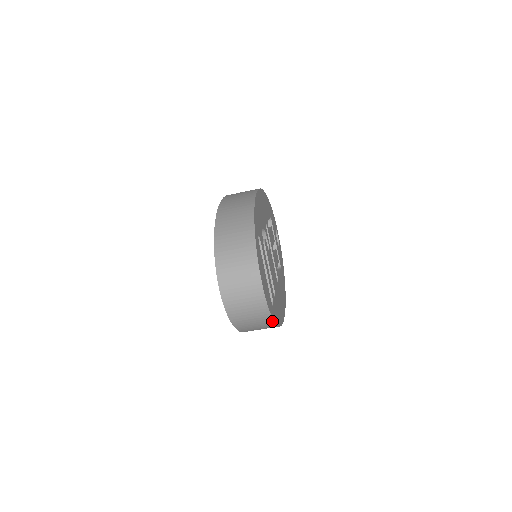
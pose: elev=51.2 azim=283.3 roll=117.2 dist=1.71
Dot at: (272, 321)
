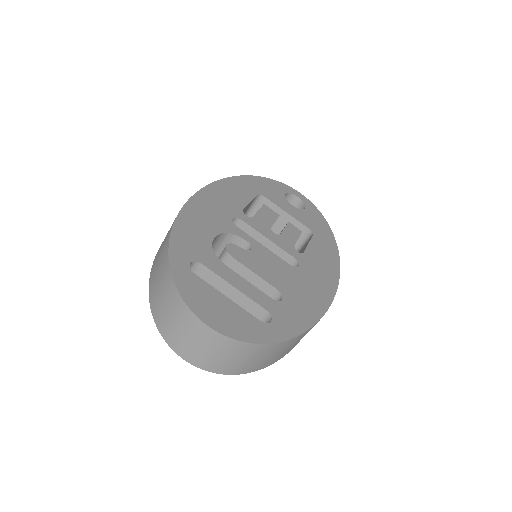
Dot at: (274, 344)
